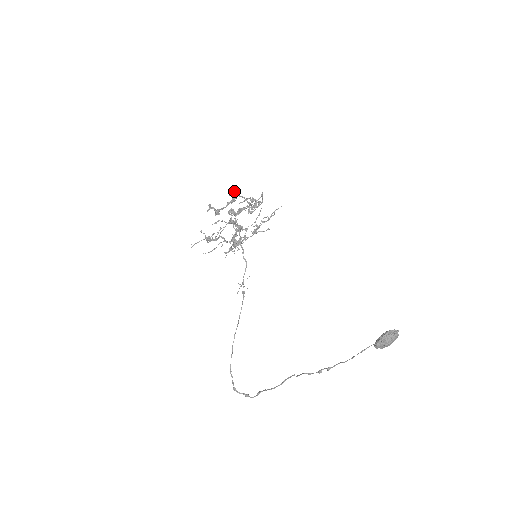
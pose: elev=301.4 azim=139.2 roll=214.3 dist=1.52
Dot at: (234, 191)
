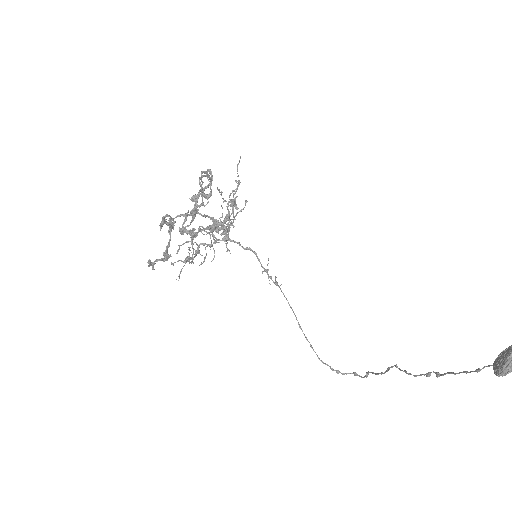
Dot at: (161, 222)
